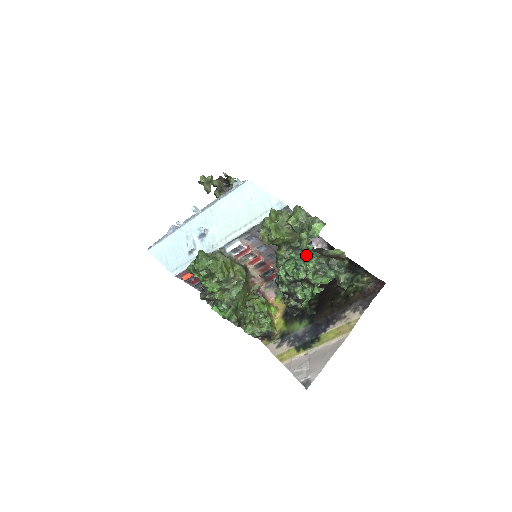
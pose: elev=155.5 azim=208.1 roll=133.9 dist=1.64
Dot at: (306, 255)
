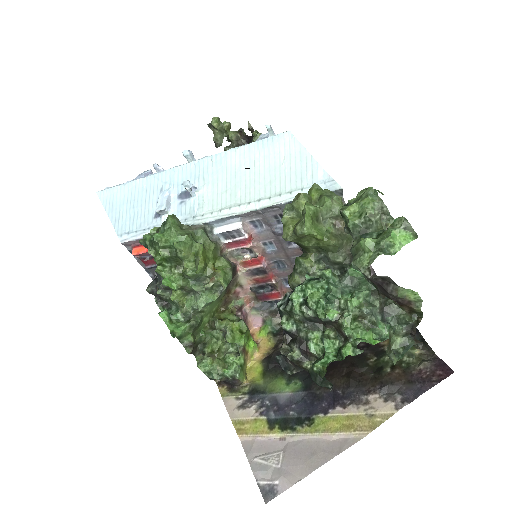
Dot at: (350, 281)
